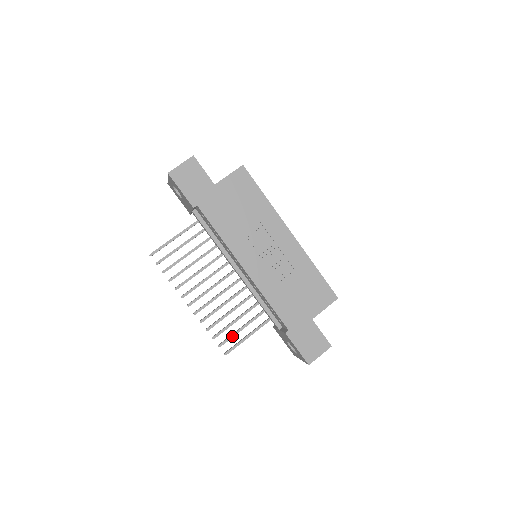
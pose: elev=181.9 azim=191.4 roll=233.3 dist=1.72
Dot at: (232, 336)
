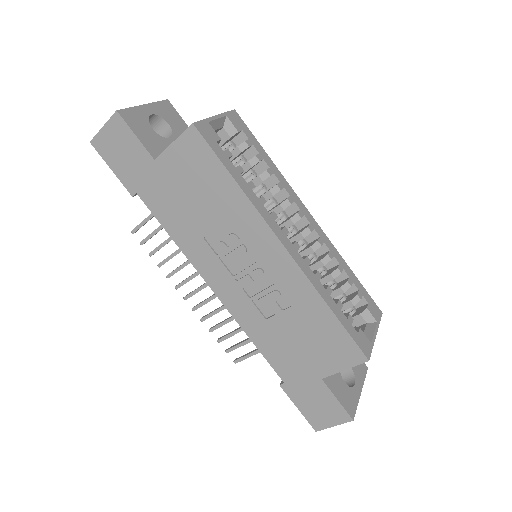
Dot at: (241, 345)
